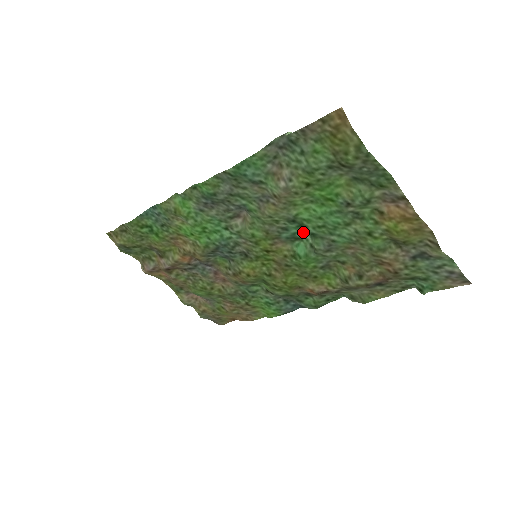
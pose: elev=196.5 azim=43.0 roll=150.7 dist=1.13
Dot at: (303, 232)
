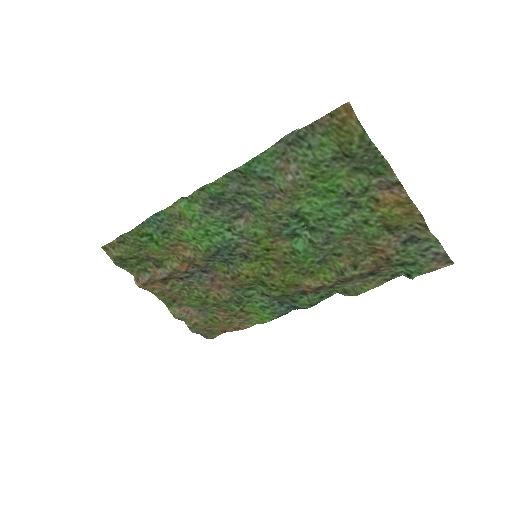
Dot at: (303, 228)
